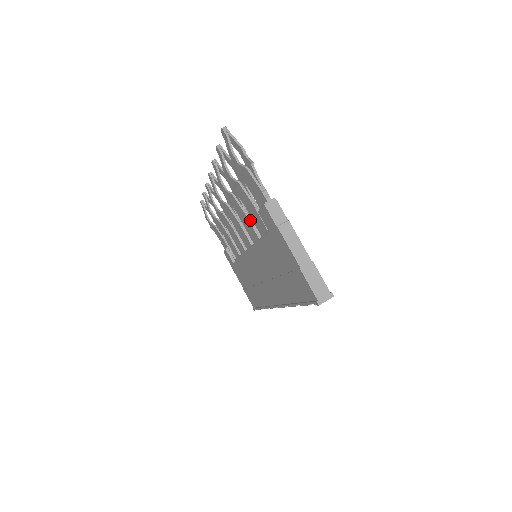
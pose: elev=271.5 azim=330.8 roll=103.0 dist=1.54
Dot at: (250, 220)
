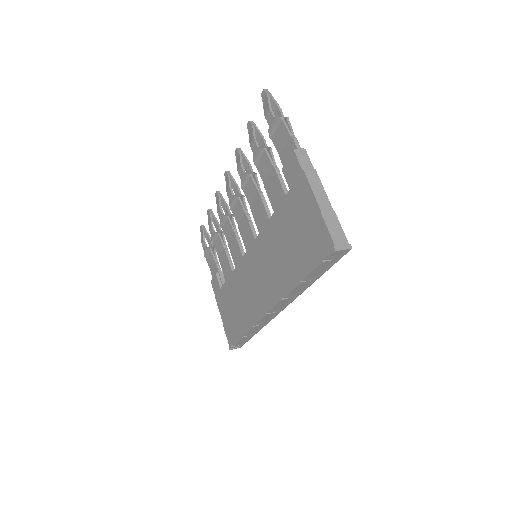
Dot at: (264, 201)
